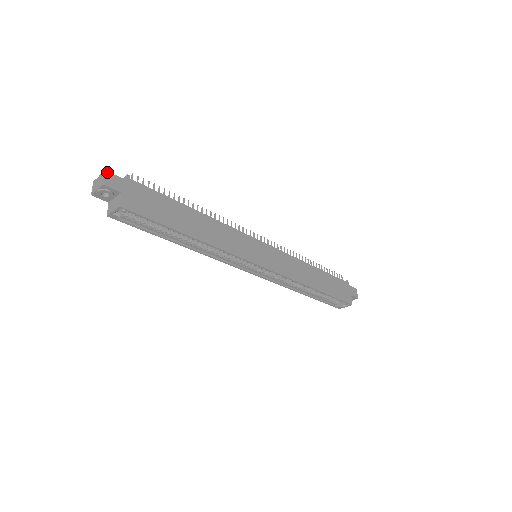
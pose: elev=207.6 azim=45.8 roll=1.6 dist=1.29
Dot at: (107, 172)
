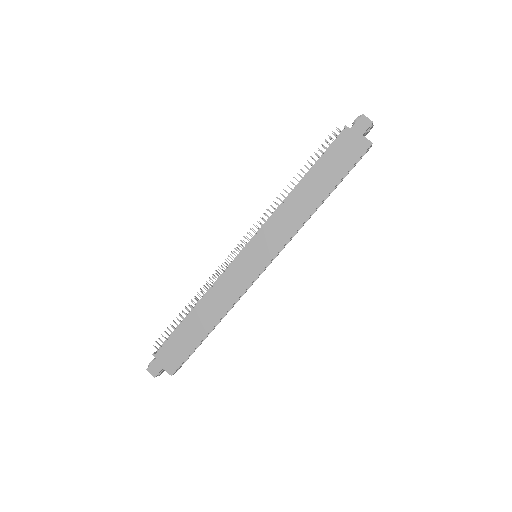
Dot at: (147, 369)
